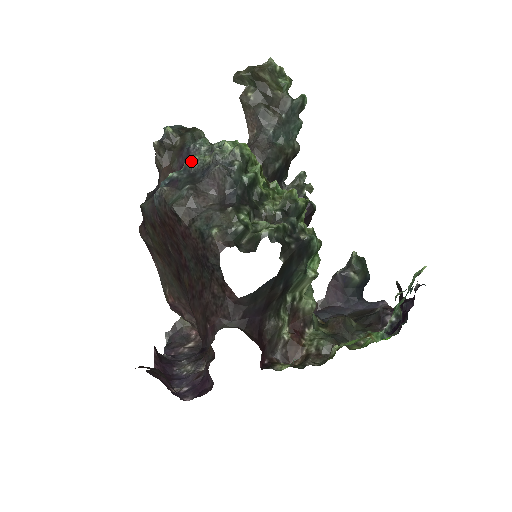
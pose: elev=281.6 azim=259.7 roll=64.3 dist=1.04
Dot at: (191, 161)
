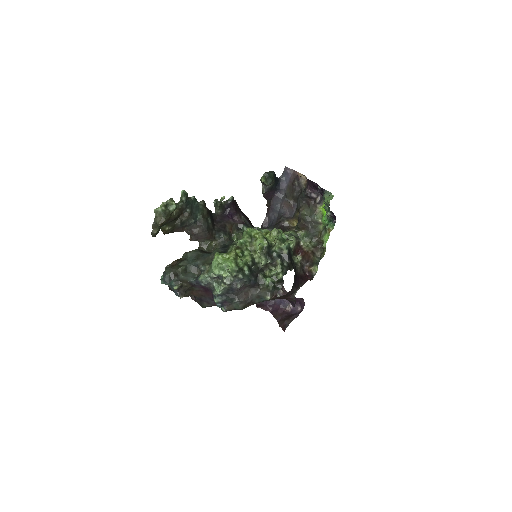
Dot at: (221, 294)
